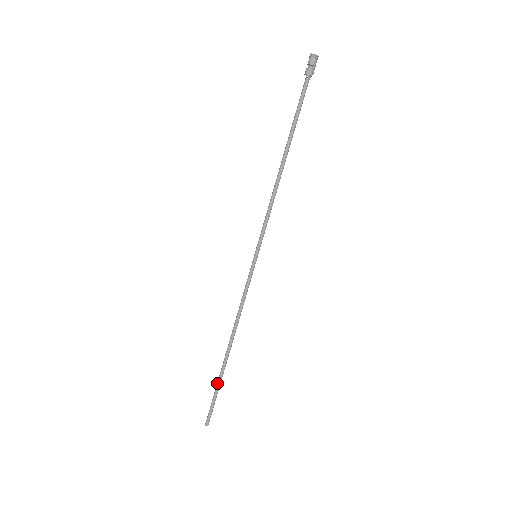
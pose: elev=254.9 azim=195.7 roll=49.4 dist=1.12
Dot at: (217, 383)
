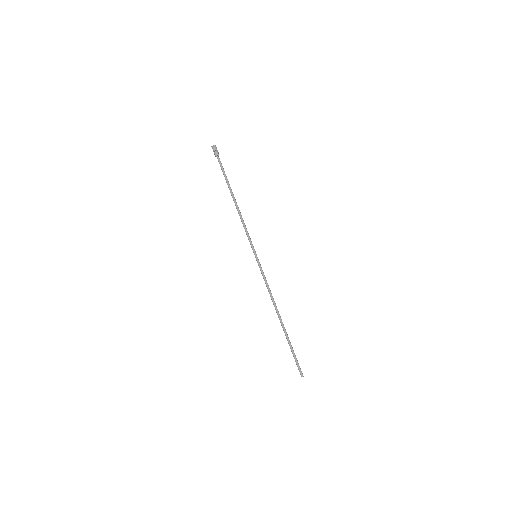
Dot at: occluded
